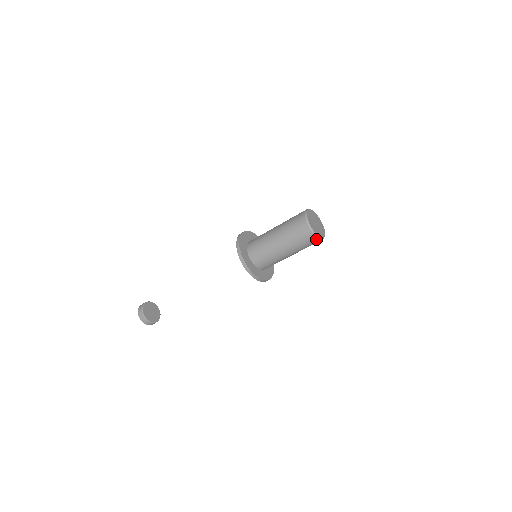
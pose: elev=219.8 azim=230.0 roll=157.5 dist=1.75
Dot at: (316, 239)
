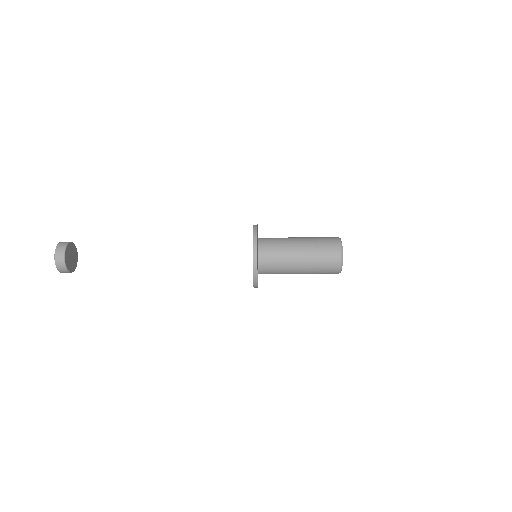
Dot at: (339, 264)
